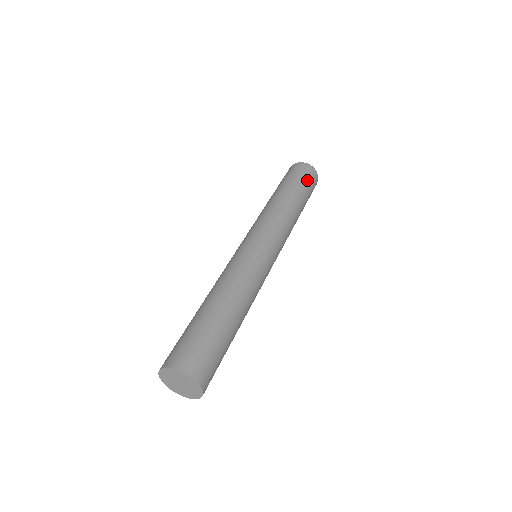
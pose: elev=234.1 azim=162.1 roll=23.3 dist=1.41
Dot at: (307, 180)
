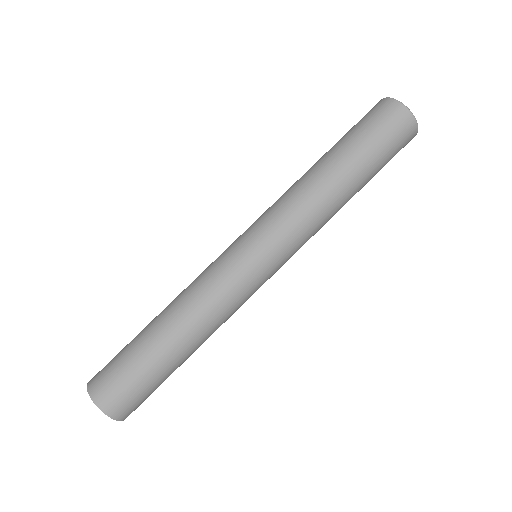
Dot at: (392, 157)
